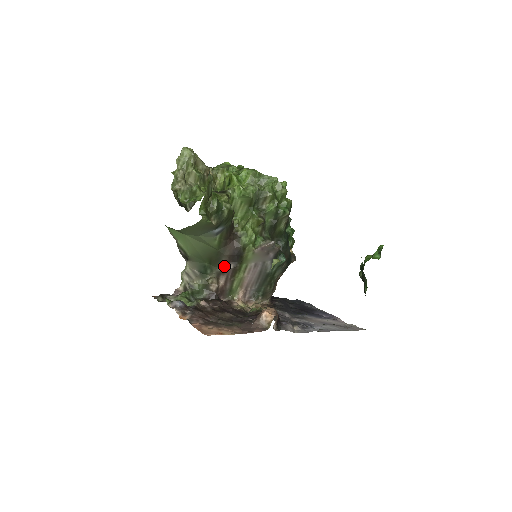
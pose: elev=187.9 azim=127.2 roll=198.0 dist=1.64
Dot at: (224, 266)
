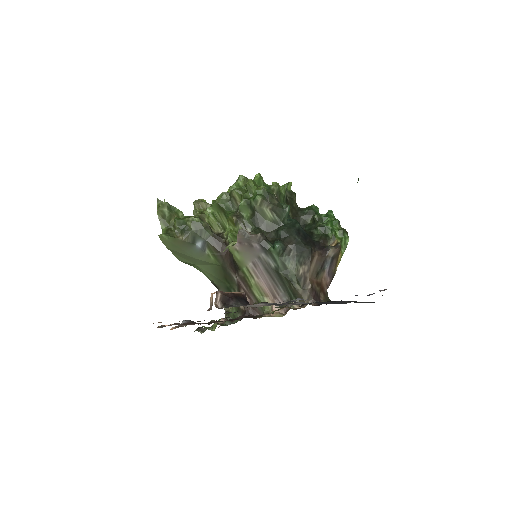
Dot at: (236, 279)
